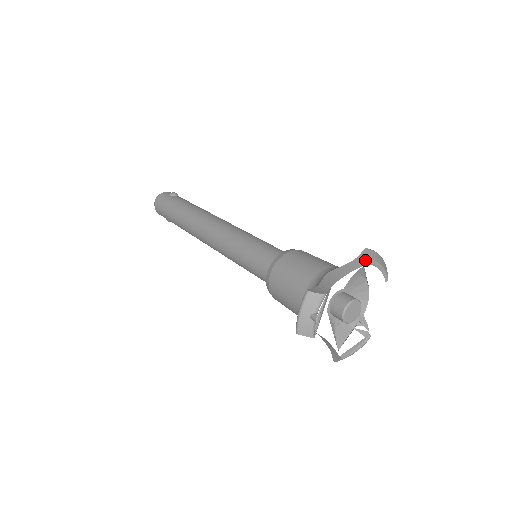
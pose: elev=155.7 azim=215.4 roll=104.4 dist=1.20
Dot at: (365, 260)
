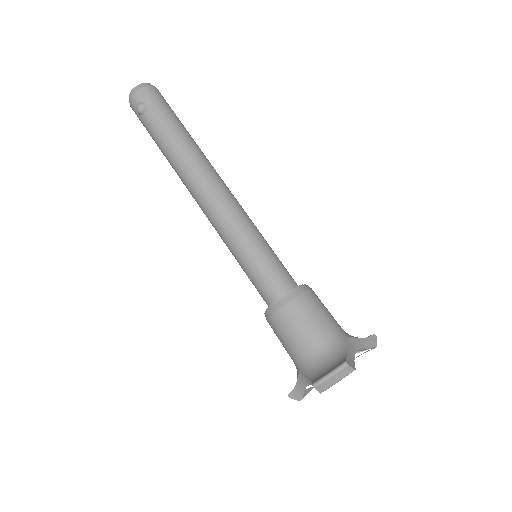
Dot at: (317, 390)
